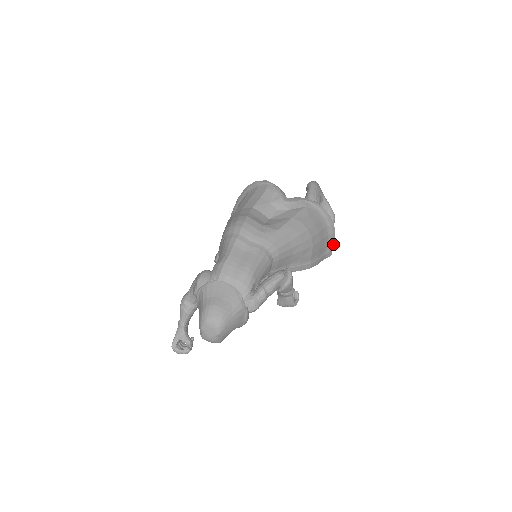
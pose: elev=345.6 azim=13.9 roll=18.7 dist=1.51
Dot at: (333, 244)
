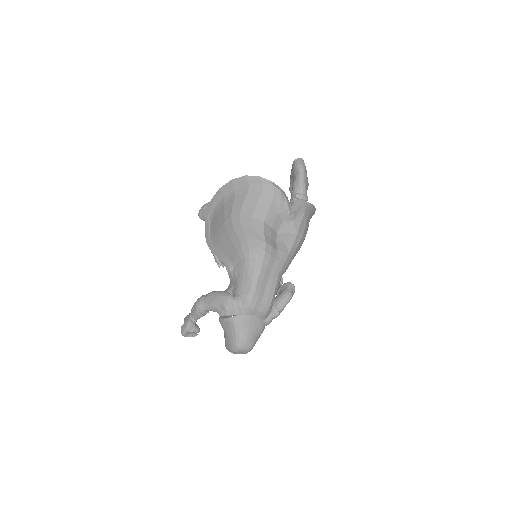
Dot at: occluded
